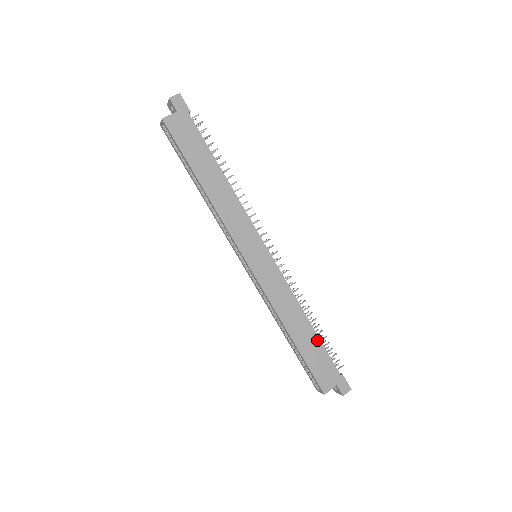
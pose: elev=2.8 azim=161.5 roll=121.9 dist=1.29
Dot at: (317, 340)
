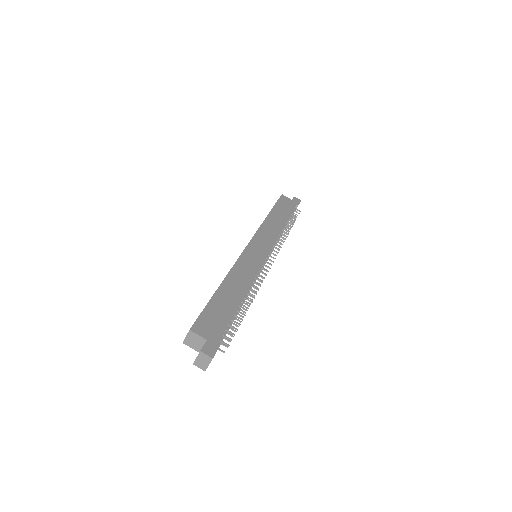
Dot at: (234, 308)
